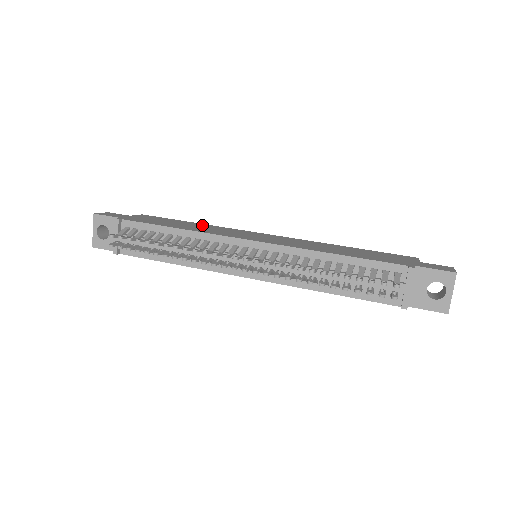
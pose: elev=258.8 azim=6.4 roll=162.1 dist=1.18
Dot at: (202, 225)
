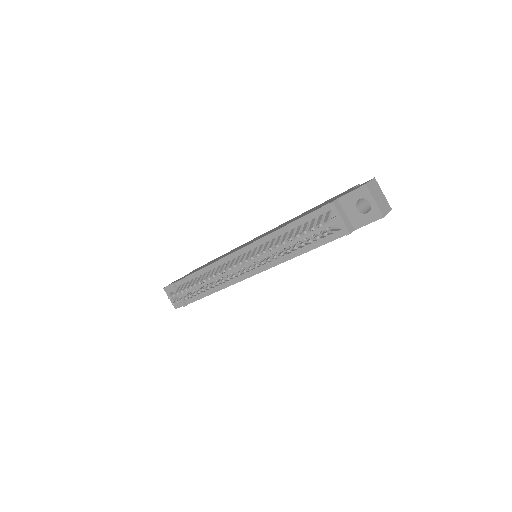
Dot at: occluded
